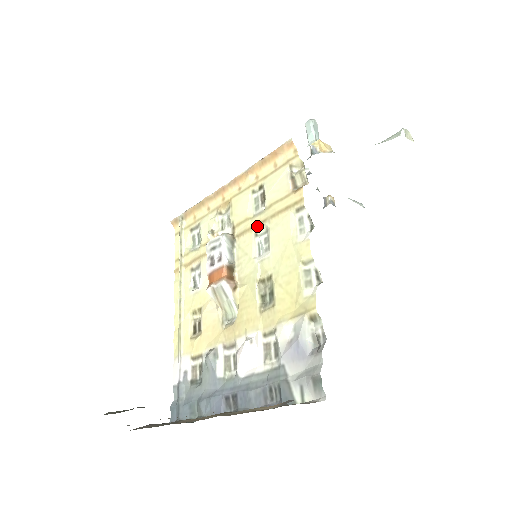
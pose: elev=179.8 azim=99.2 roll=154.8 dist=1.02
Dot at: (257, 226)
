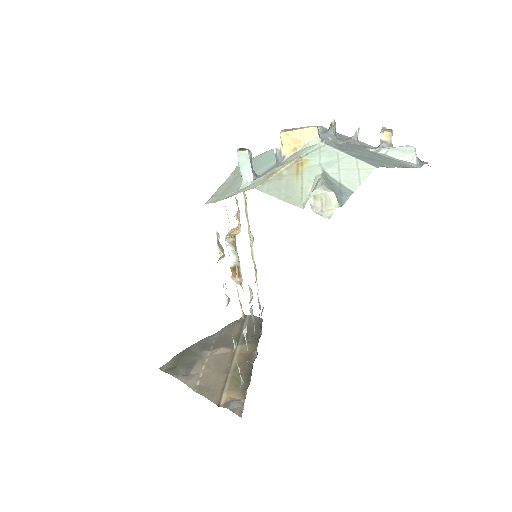
Dot at: occluded
